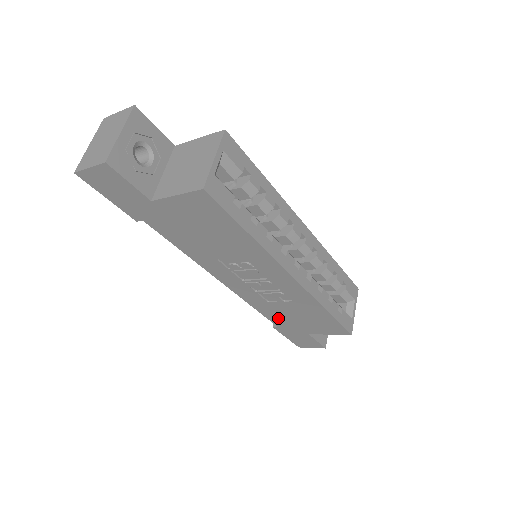
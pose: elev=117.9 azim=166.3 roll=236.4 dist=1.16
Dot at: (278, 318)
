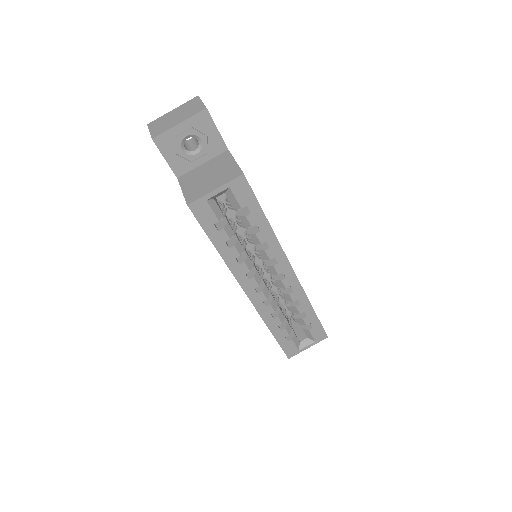
Dot at: occluded
